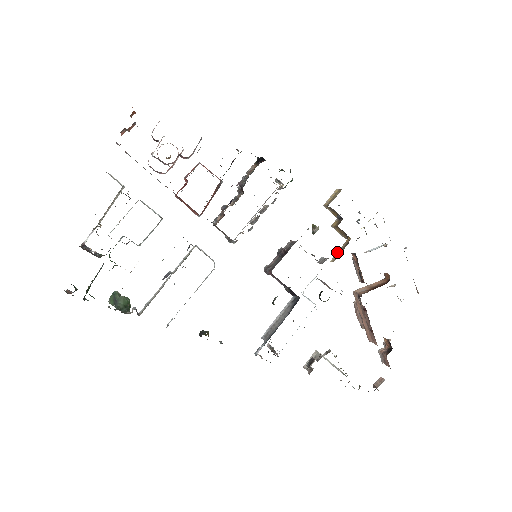
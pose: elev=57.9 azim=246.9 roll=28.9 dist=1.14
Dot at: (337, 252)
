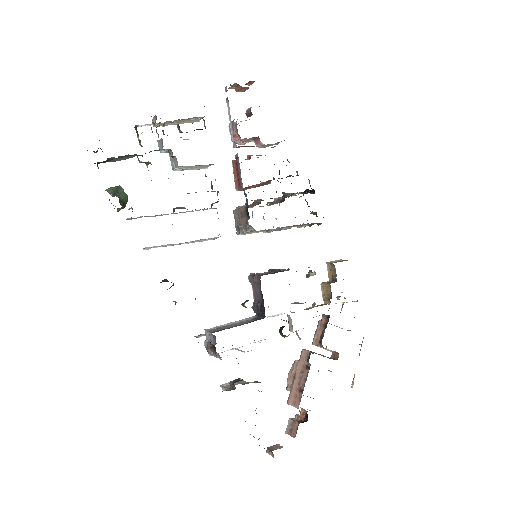
Dot at: occluded
